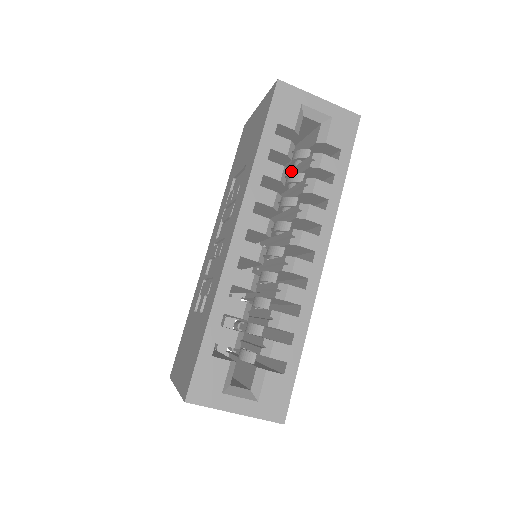
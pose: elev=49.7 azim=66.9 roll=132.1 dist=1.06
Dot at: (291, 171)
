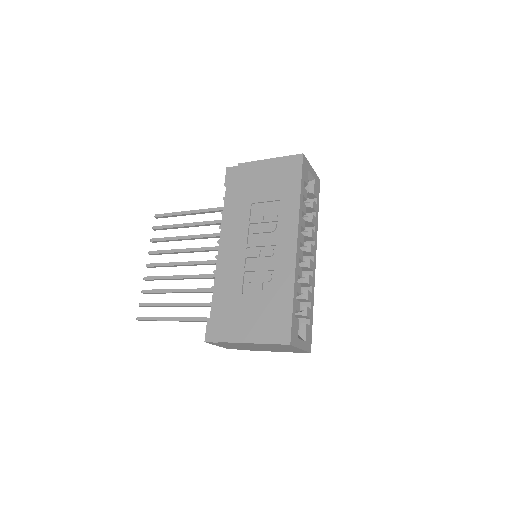
Dot at: occluded
